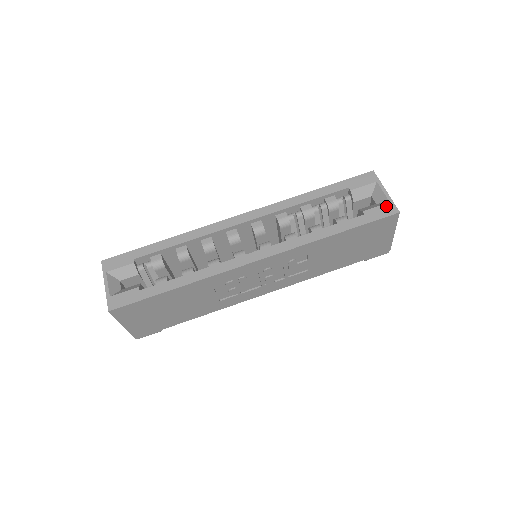
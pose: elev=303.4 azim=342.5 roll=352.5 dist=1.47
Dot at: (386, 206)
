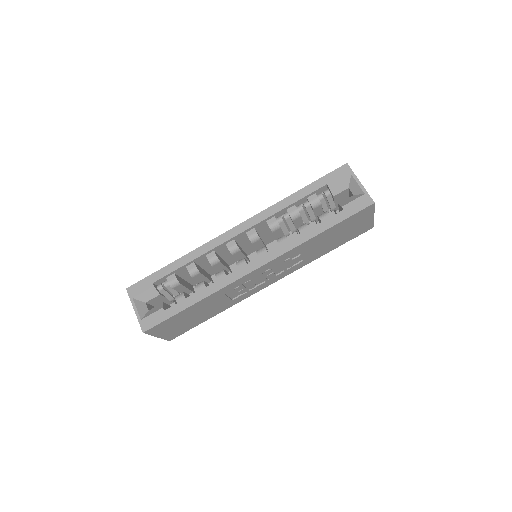
Dot at: (362, 198)
